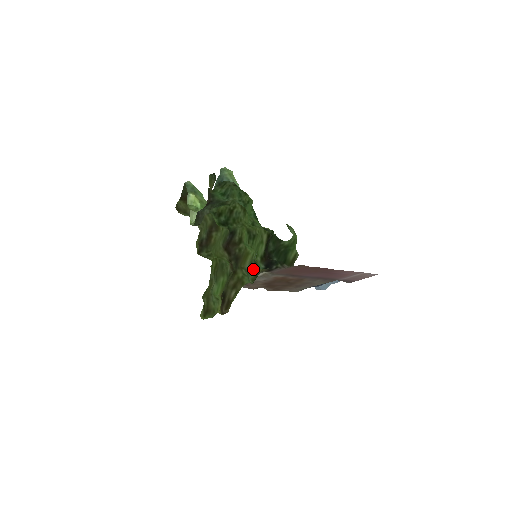
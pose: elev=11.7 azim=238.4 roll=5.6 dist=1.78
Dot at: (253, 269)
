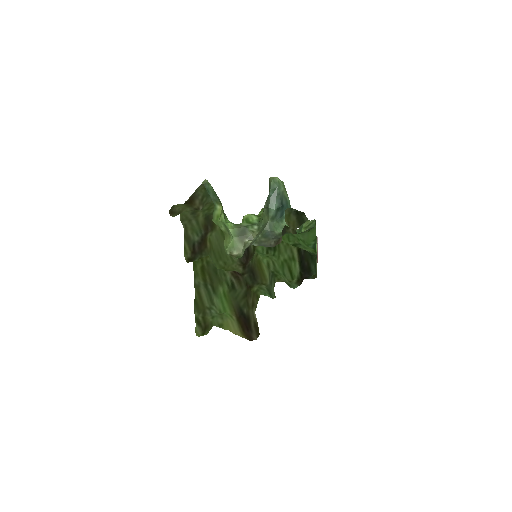
Dot at: (272, 282)
